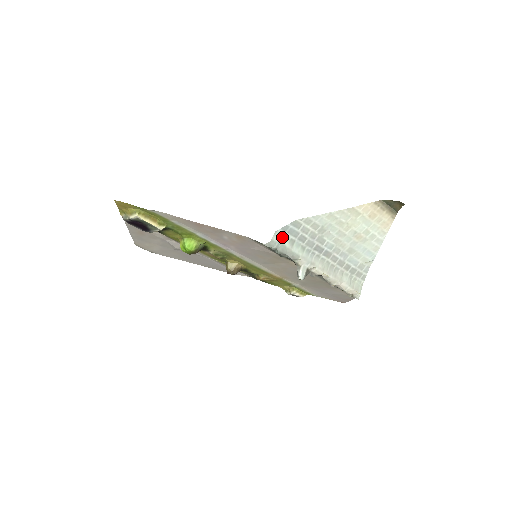
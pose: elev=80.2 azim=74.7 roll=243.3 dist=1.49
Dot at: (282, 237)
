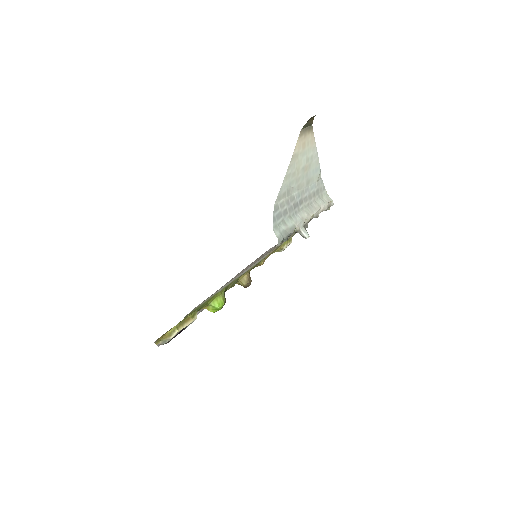
Dot at: (278, 227)
